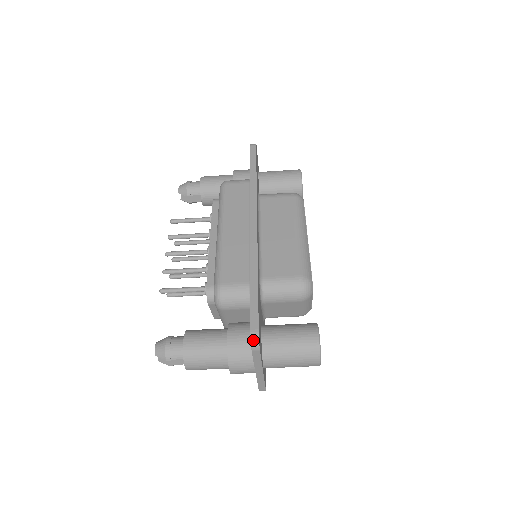
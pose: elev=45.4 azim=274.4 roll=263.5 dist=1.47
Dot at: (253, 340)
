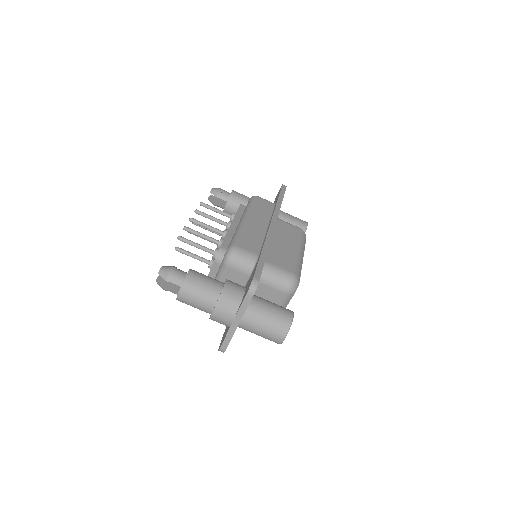
Dot at: (253, 284)
